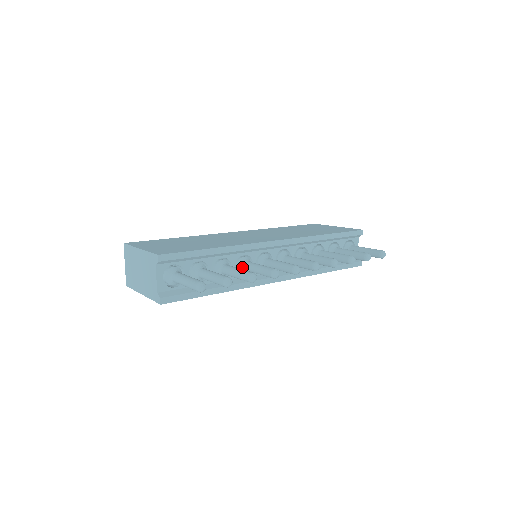
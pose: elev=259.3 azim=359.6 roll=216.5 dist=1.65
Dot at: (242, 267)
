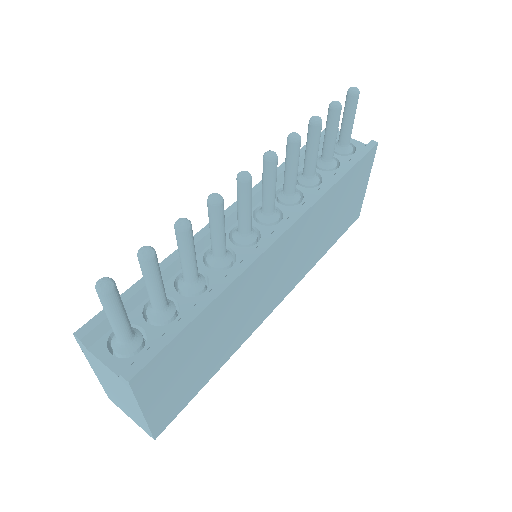
Dot at: (215, 260)
